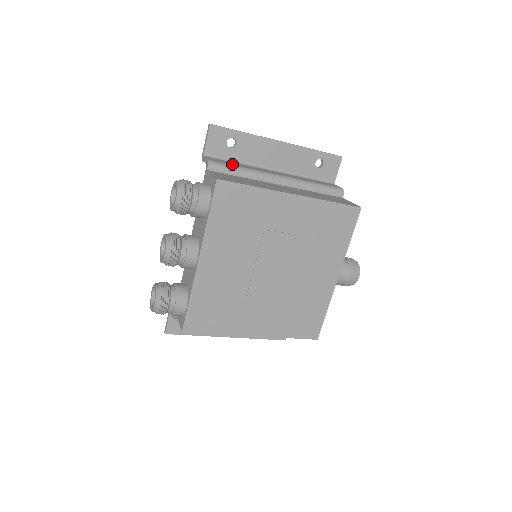
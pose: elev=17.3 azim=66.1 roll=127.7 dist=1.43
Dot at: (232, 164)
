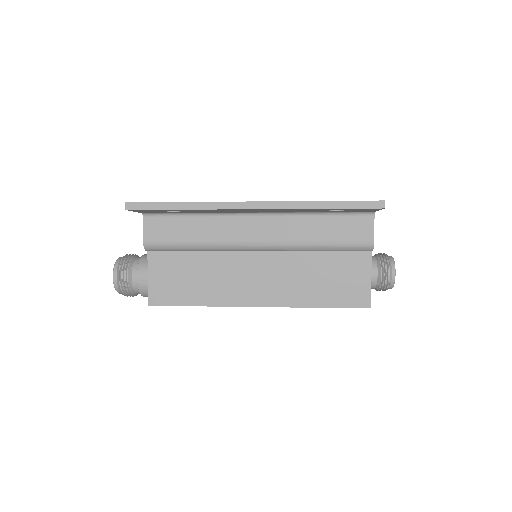
Dot at: (180, 240)
